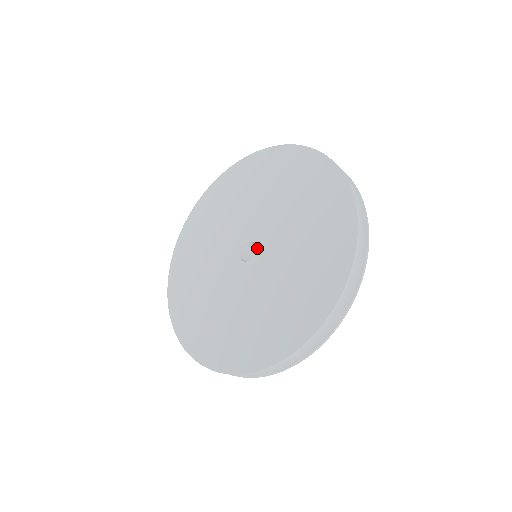
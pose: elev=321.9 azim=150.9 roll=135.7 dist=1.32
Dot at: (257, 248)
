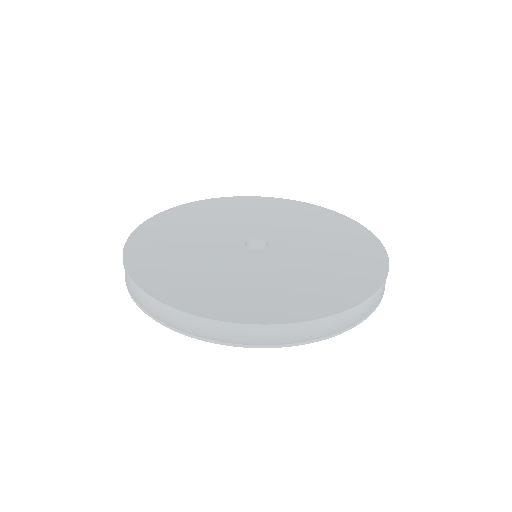
Dot at: (267, 248)
